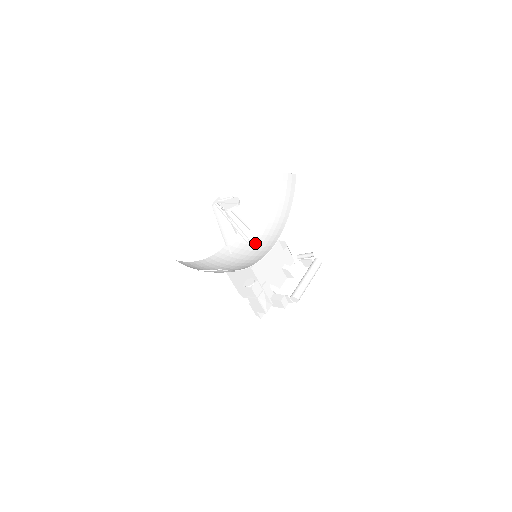
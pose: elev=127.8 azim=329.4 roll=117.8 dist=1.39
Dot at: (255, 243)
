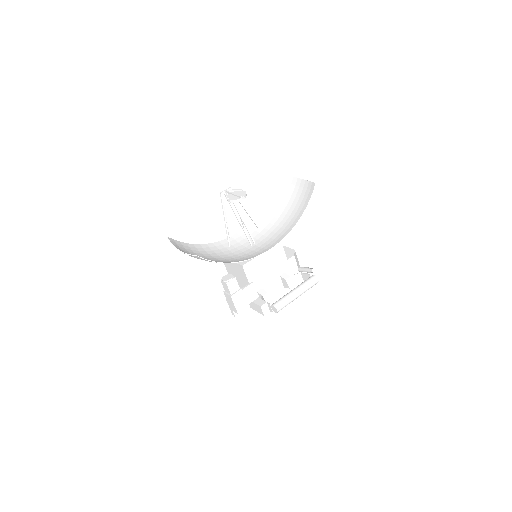
Dot at: (256, 242)
